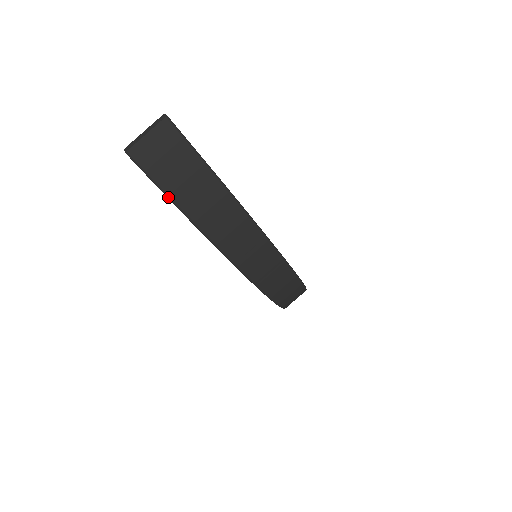
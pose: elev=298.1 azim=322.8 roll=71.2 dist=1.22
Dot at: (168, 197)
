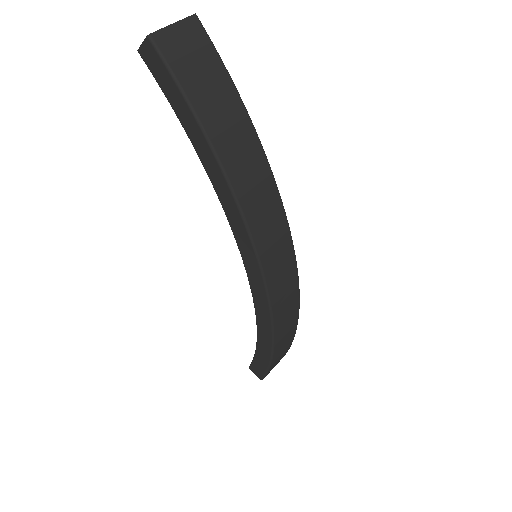
Dot at: (189, 105)
